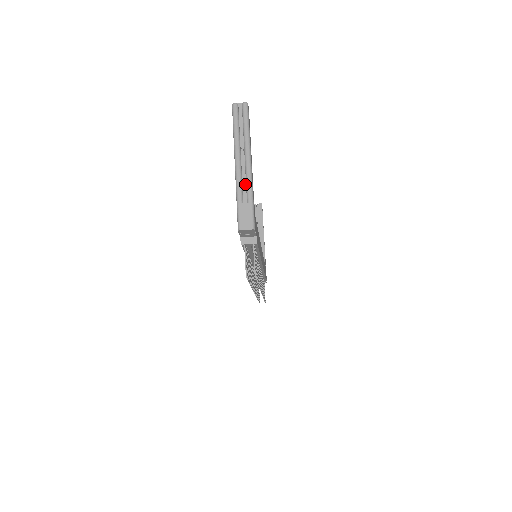
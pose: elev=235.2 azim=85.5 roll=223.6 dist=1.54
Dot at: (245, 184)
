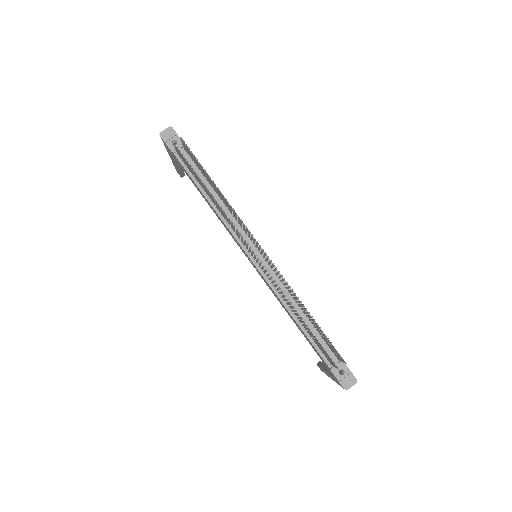
Dot at: occluded
